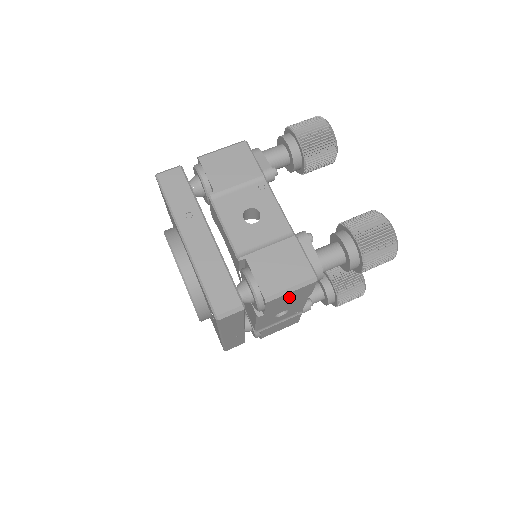
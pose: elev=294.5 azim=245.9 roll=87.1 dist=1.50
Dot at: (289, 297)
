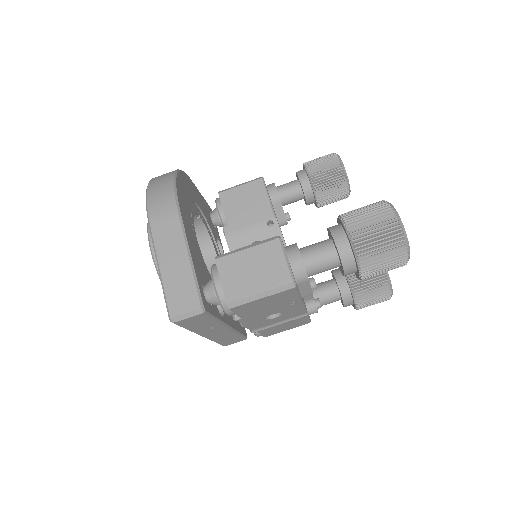
Dot at: occluded
